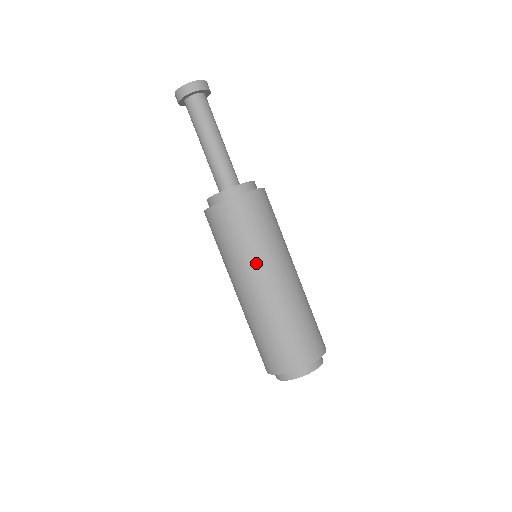
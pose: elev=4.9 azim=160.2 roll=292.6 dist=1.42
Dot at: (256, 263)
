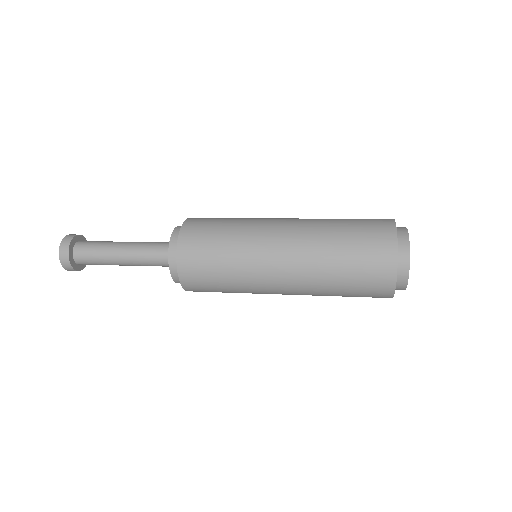
Dot at: (255, 239)
